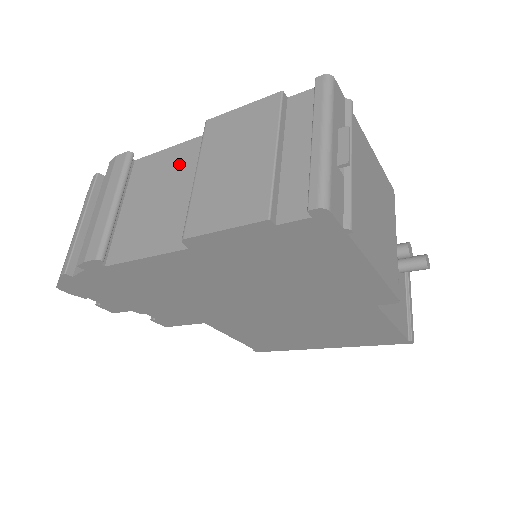
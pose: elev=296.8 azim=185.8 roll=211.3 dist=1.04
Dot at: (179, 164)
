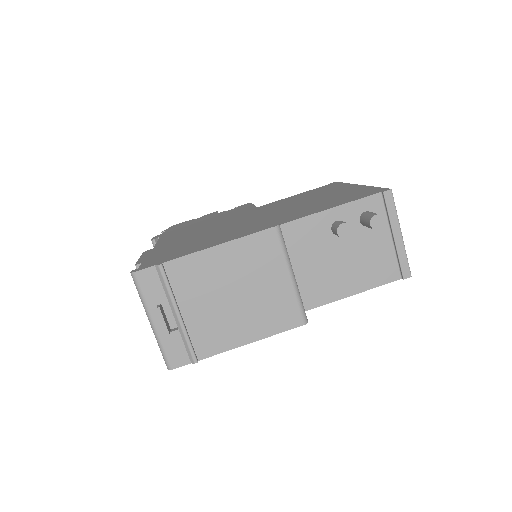
Dot at: occluded
